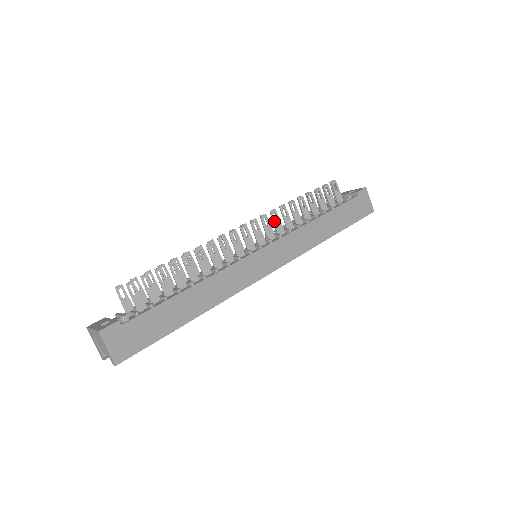
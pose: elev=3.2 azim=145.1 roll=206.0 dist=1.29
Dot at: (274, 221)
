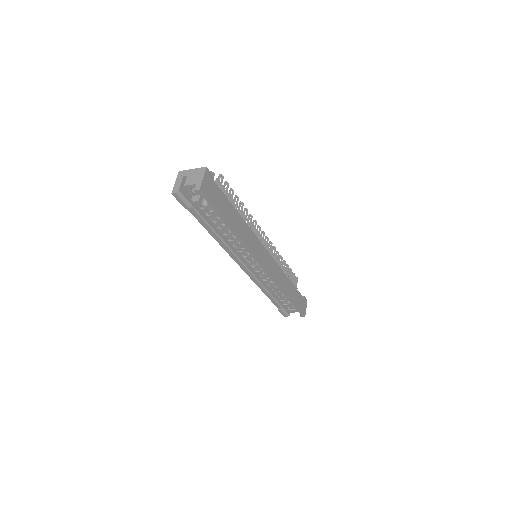
Dot at: (272, 252)
